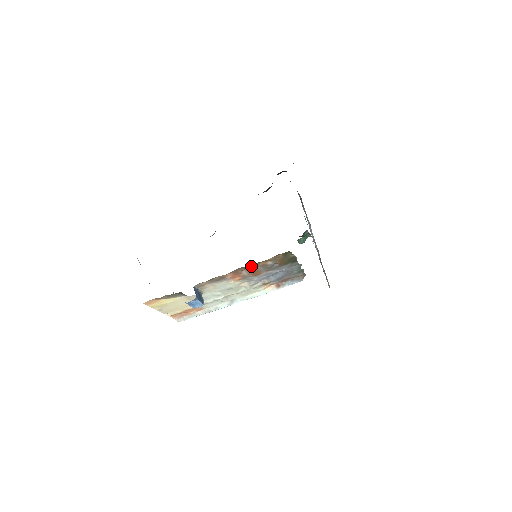
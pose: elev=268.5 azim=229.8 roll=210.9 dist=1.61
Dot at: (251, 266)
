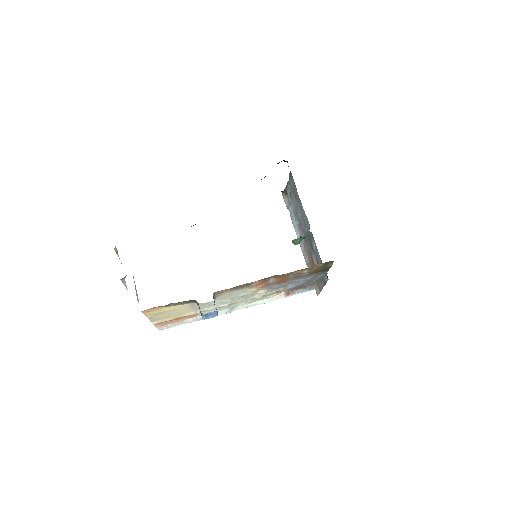
Dot at: (286, 274)
